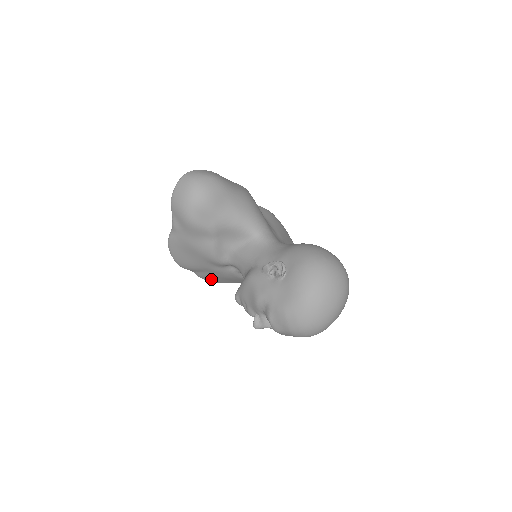
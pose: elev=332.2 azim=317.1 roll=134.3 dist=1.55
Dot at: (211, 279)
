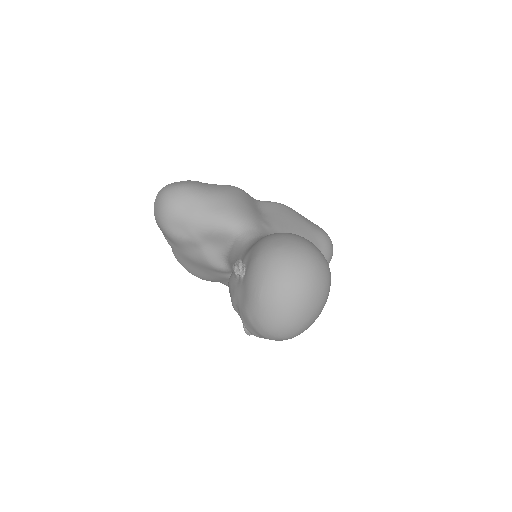
Dot at: occluded
